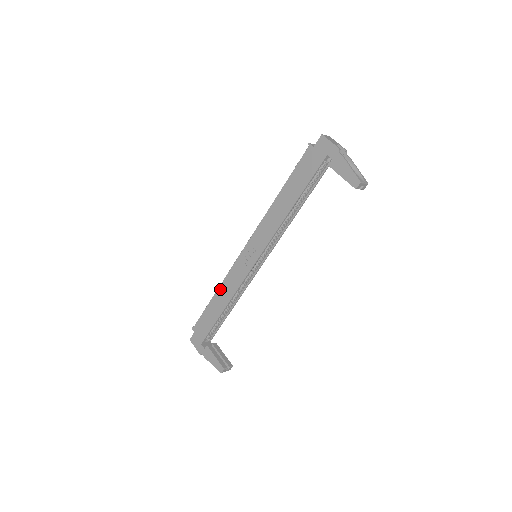
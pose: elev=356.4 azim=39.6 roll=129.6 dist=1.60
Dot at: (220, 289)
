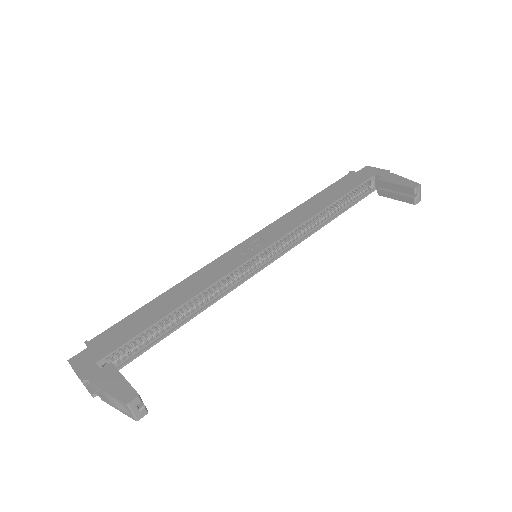
Dot at: (180, 284)
